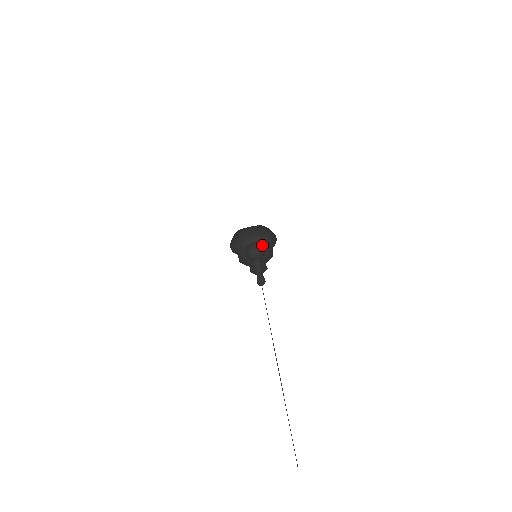
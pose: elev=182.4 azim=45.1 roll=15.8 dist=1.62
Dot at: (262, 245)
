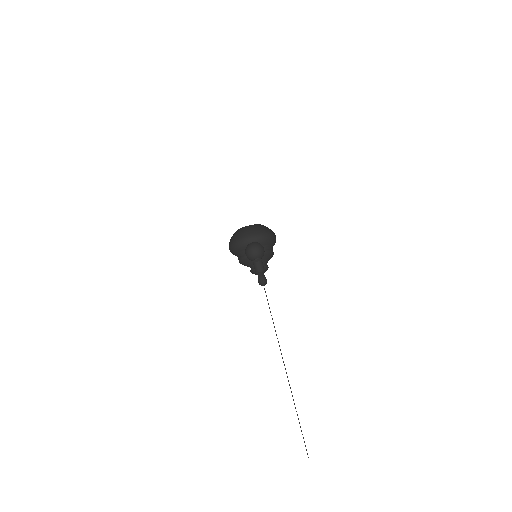
Dot at: occluded
